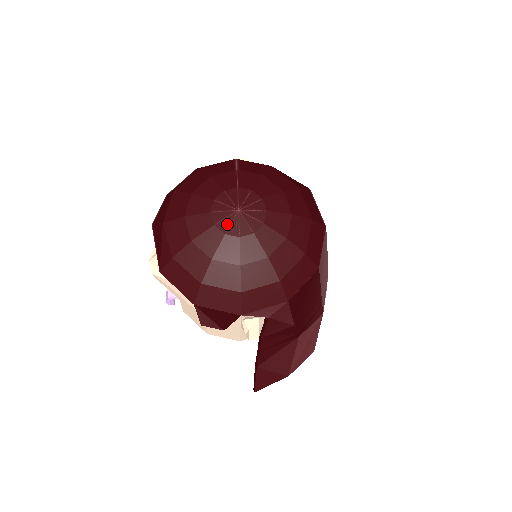
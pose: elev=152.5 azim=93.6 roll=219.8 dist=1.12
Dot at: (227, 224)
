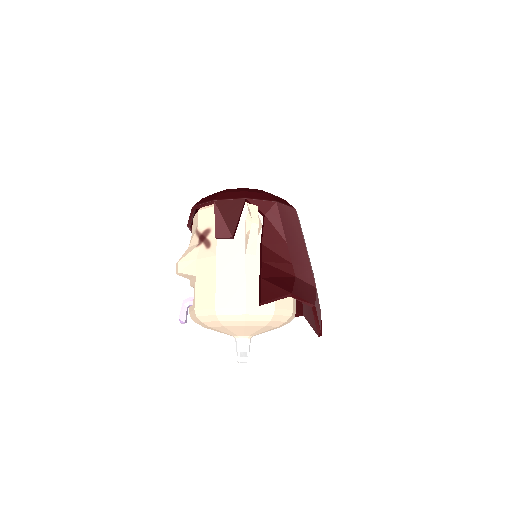
Dot at: occluded
